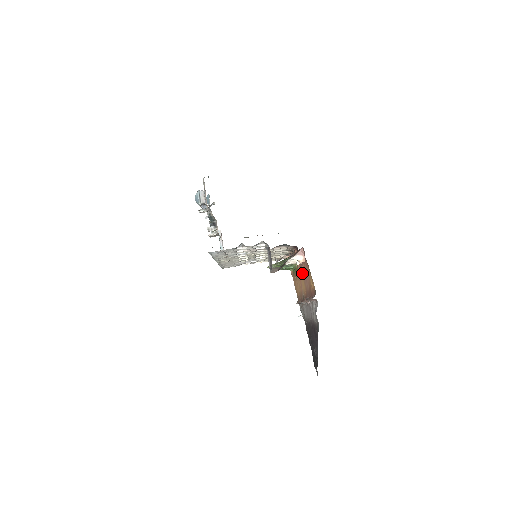
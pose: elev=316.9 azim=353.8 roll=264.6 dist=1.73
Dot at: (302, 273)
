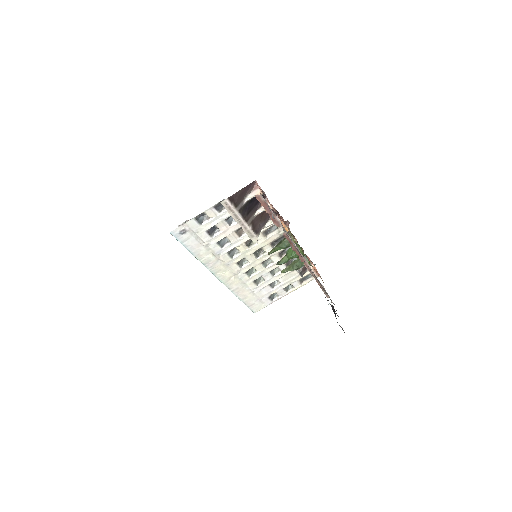
Dot at: occluded
